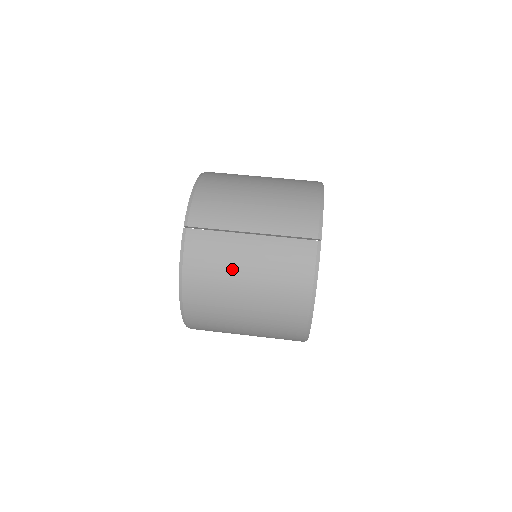
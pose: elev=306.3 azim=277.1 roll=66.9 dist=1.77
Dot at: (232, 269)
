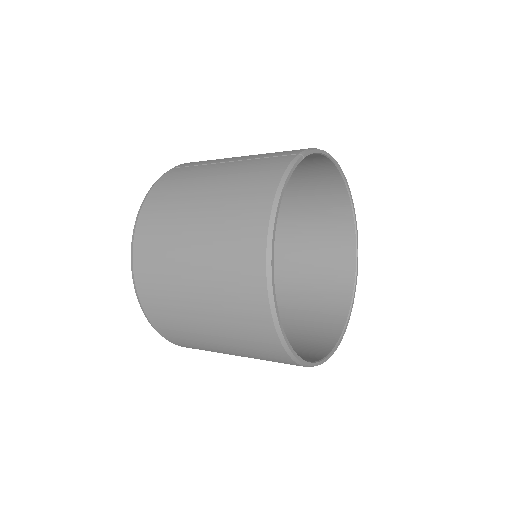
Dot at: (194, 187)
